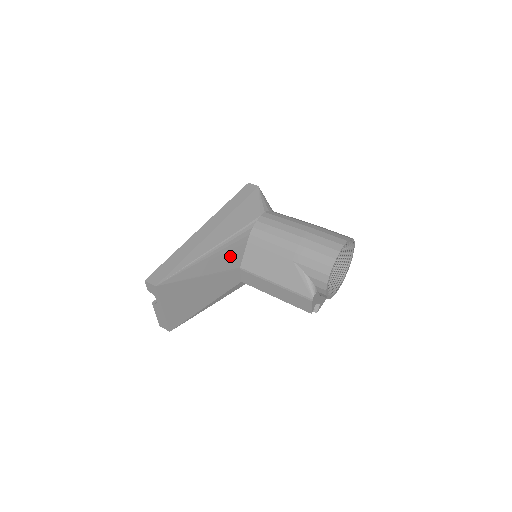
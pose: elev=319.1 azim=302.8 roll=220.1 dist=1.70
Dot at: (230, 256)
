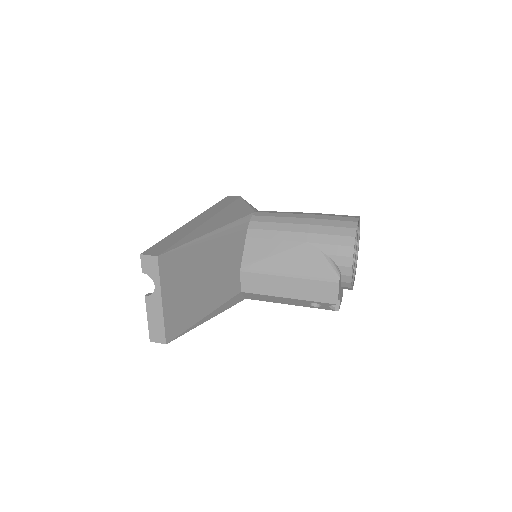
Dot at: (231, 249)
